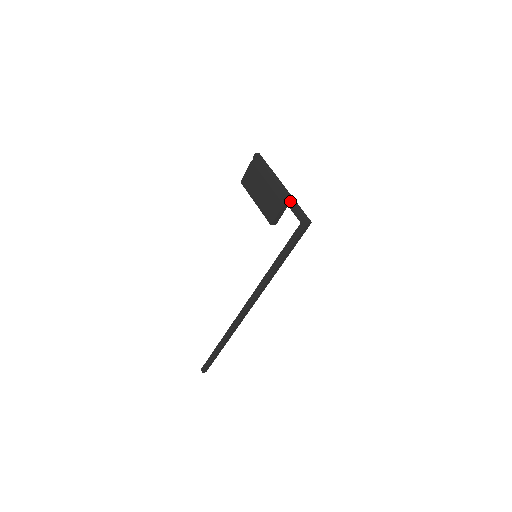
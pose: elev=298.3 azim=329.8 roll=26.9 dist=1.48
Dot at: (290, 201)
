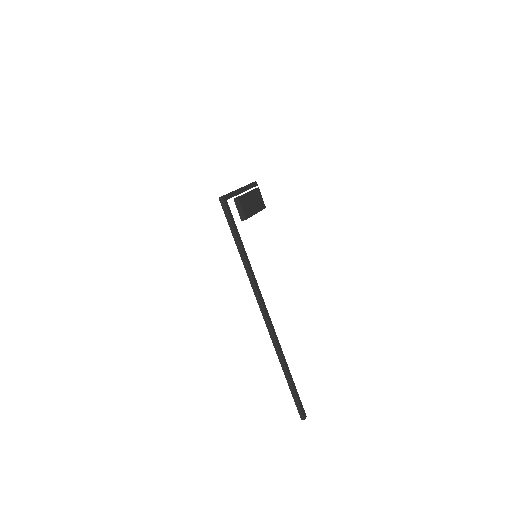
Dot at: occluded
